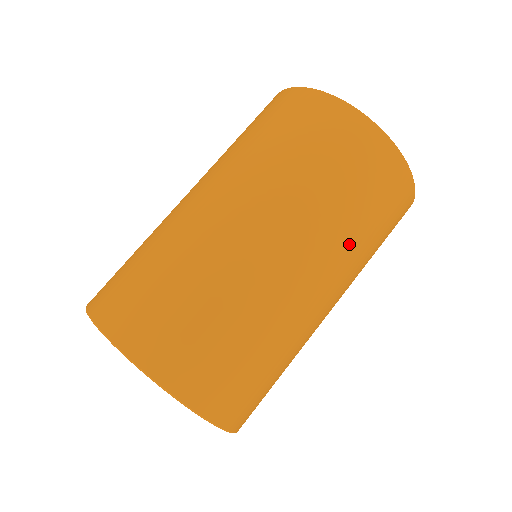
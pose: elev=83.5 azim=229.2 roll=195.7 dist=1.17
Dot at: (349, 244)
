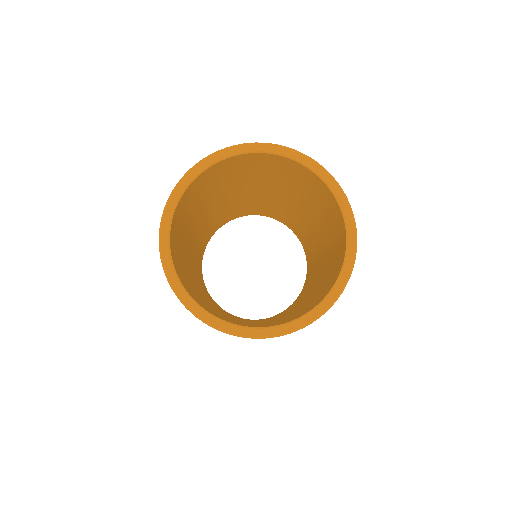
Dot at: occluded
